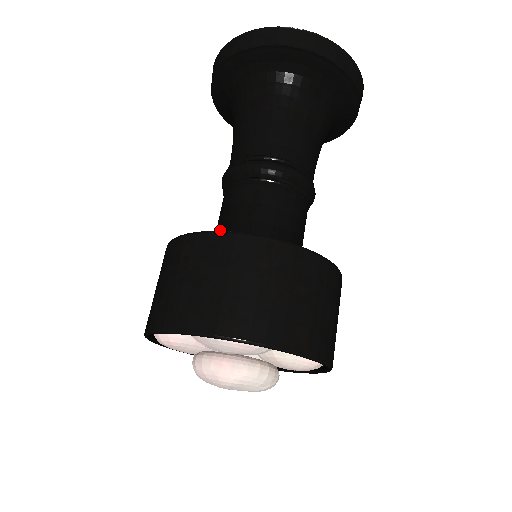
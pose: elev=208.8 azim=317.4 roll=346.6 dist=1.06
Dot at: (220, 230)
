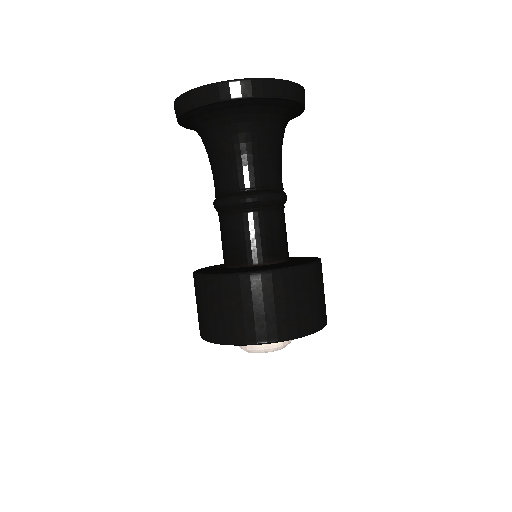
Dot at: occluded
